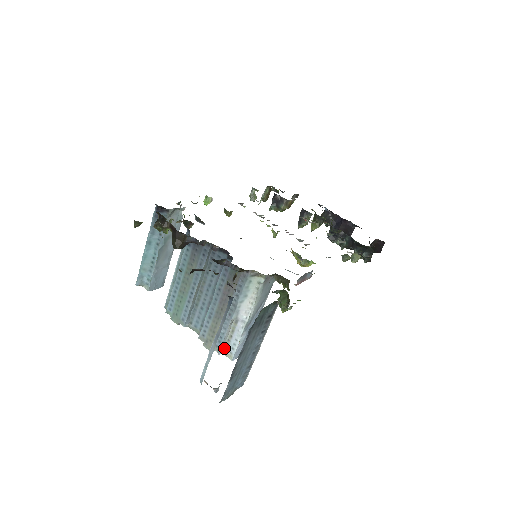
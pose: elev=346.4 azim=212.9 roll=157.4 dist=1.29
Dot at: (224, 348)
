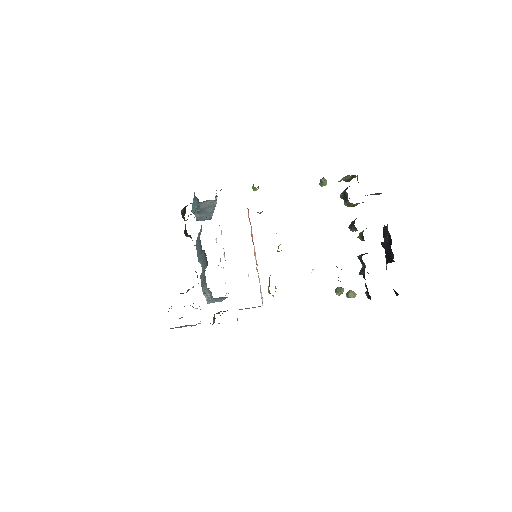
Dot at: occluded
